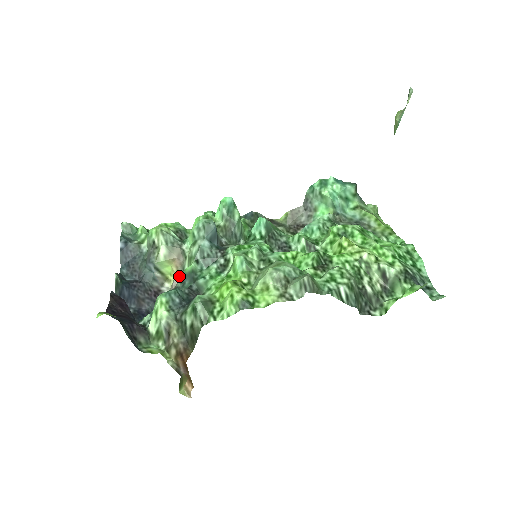
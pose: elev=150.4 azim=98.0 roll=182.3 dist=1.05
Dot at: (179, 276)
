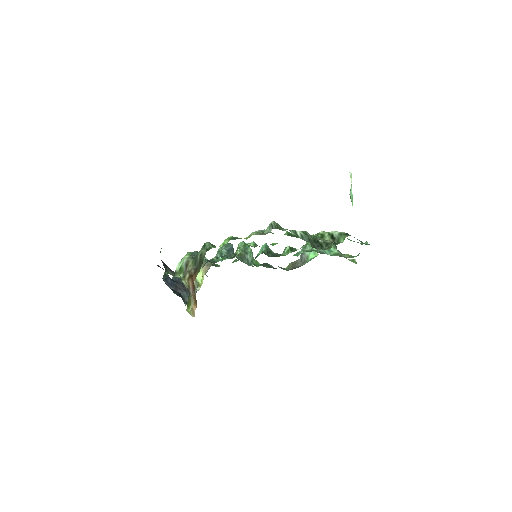
Dot at: (205, 274)
